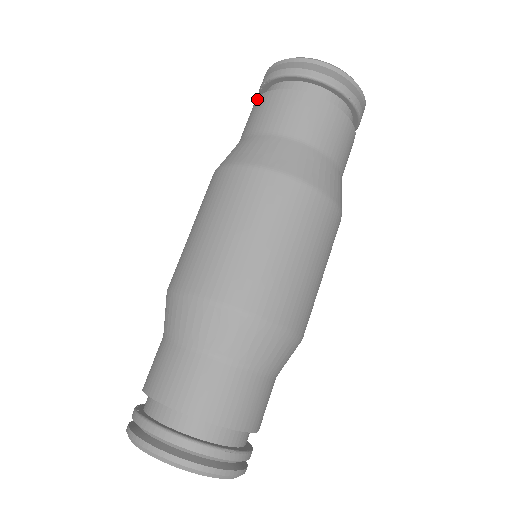
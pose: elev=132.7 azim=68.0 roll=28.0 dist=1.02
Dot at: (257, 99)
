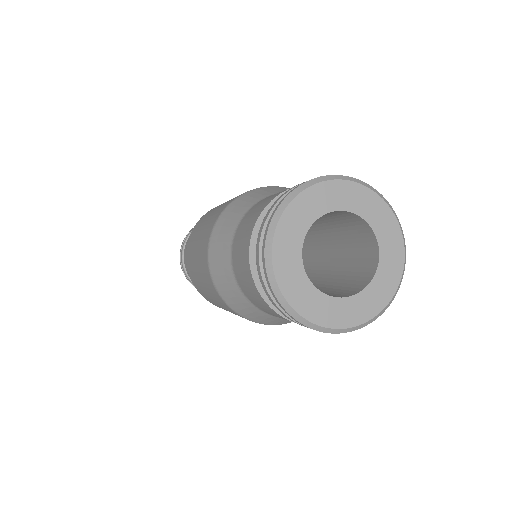
Dot at: occluded
